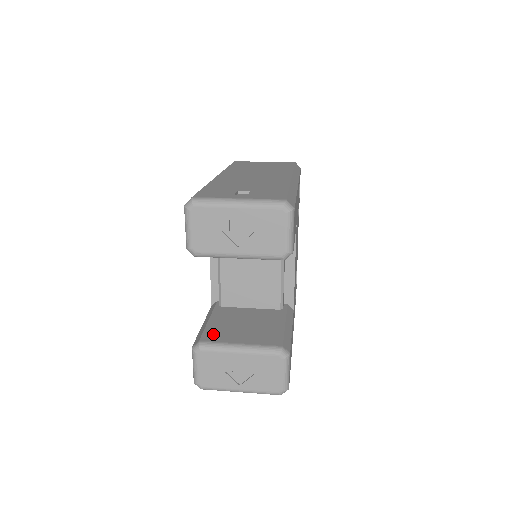
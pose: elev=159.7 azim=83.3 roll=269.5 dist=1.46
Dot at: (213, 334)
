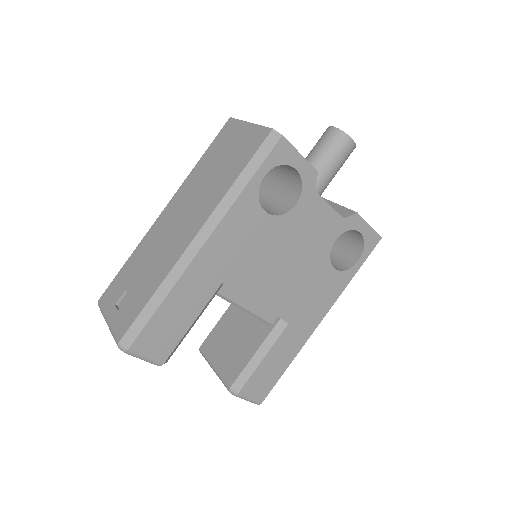
Dot at: (210, 342)
